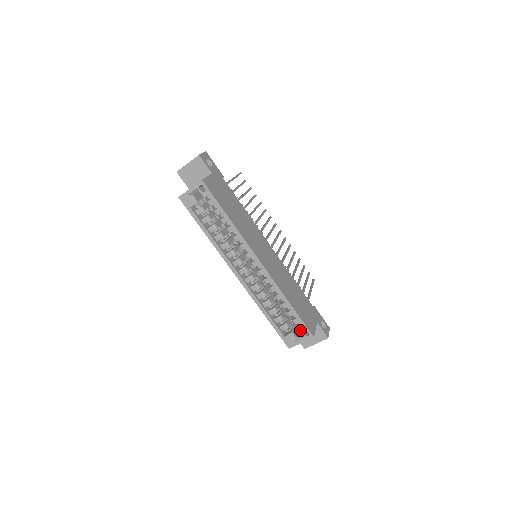
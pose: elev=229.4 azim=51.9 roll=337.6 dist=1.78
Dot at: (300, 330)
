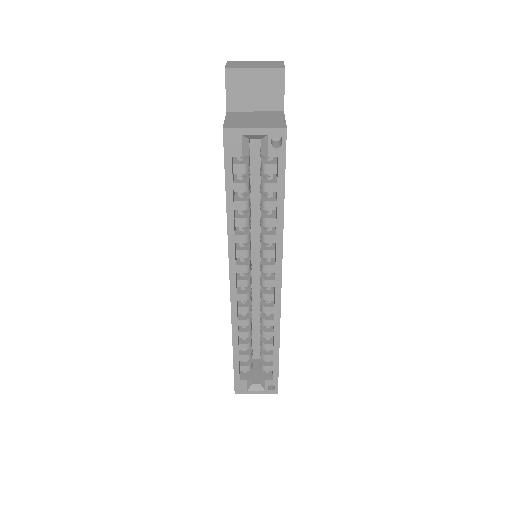
Dot at: (267, 381)
